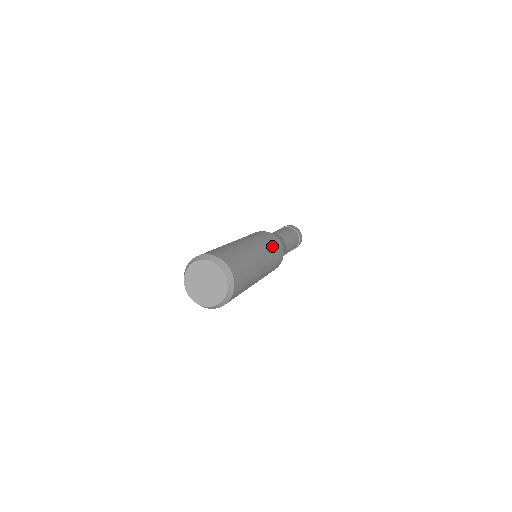
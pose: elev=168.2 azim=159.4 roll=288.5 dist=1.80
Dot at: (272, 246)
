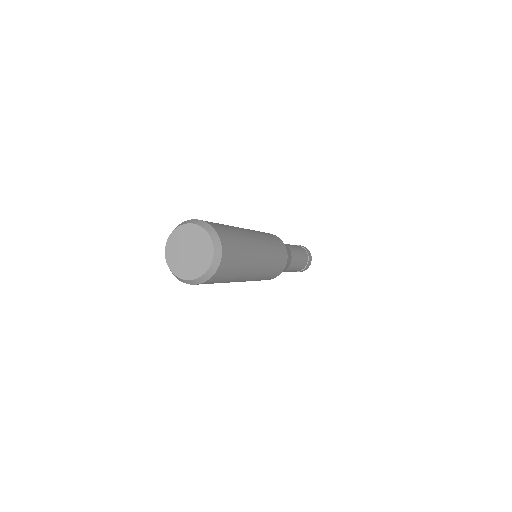
Dot at: occluded
